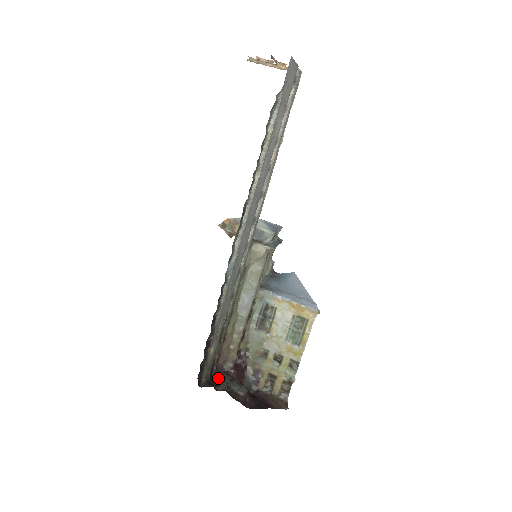
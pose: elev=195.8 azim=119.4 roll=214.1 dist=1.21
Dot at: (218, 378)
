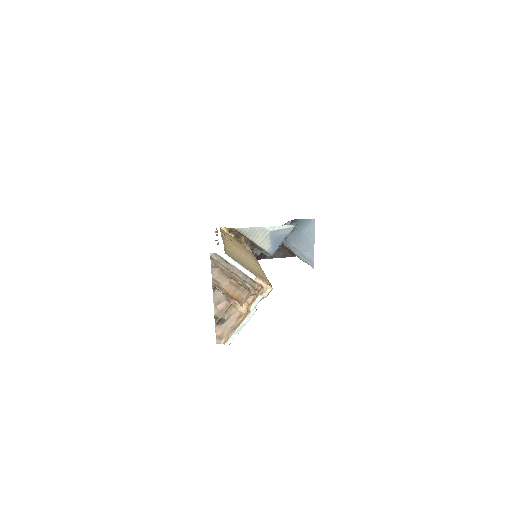
Dot at: occluded
